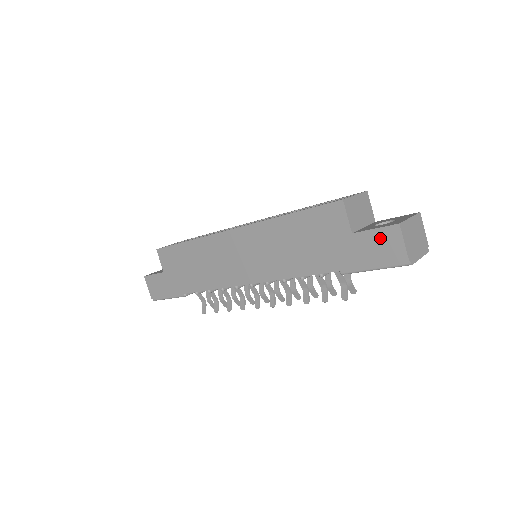
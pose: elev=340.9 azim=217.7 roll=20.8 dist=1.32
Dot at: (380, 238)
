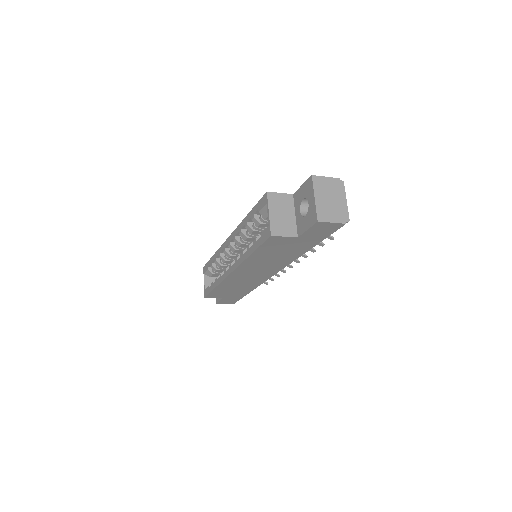
Dot at: (316, 230)
